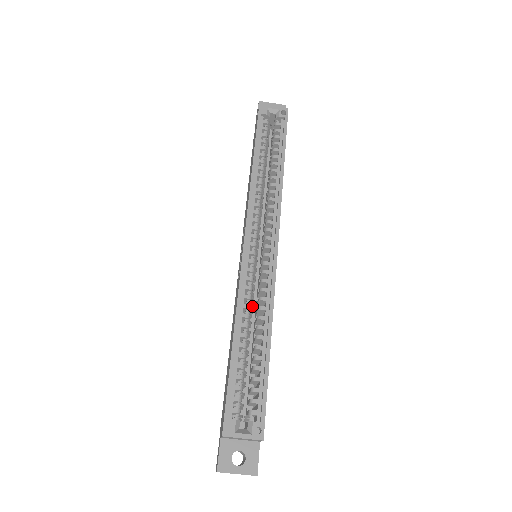
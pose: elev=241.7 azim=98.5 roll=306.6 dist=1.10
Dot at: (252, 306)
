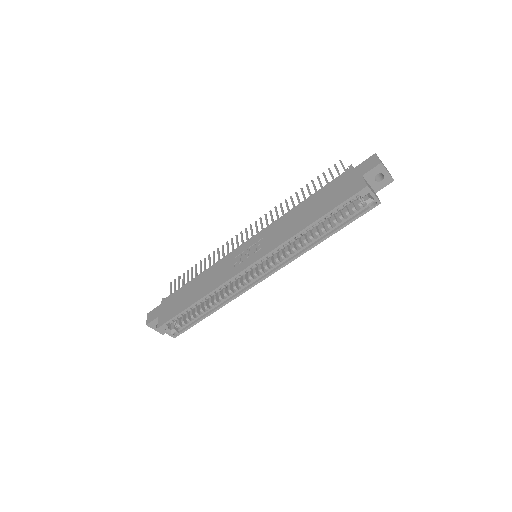
Dot at: occluded
